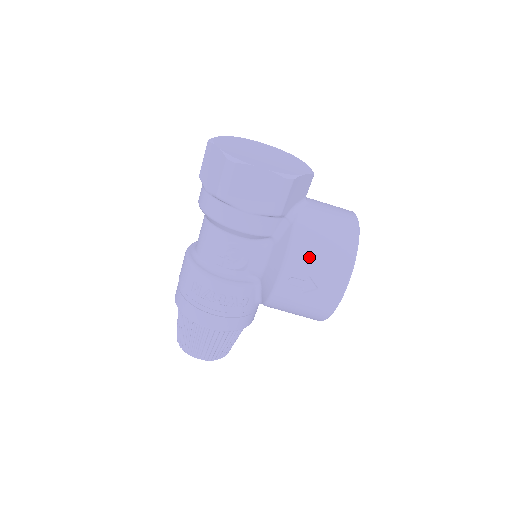
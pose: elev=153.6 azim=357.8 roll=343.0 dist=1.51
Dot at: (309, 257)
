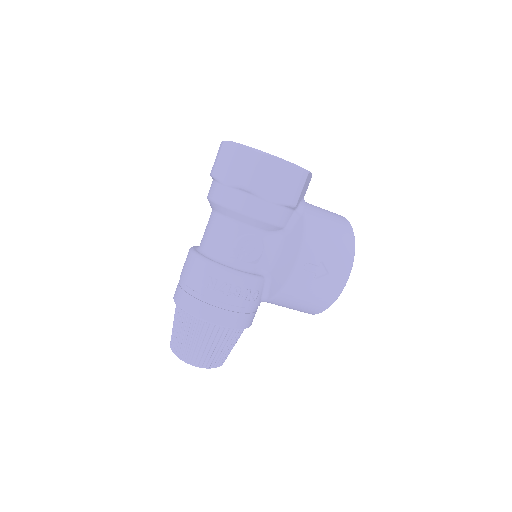
Dot at: (321, 244)
